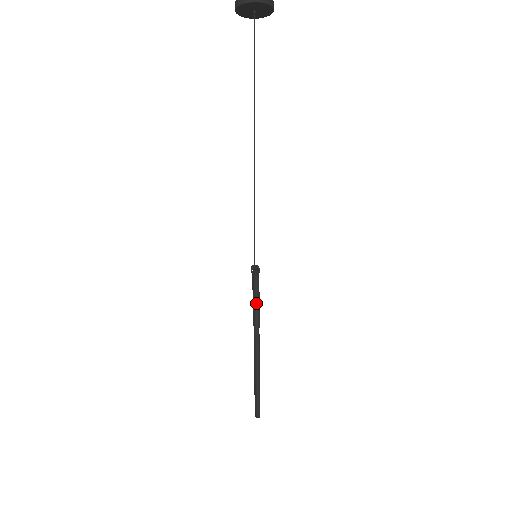
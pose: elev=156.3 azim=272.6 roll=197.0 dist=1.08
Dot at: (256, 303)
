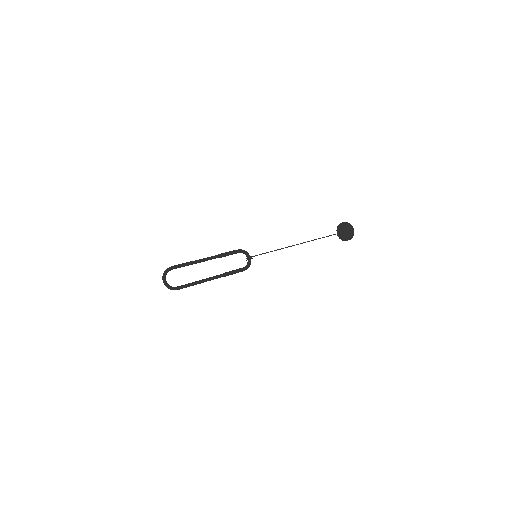
Dot at: (231, 251)
